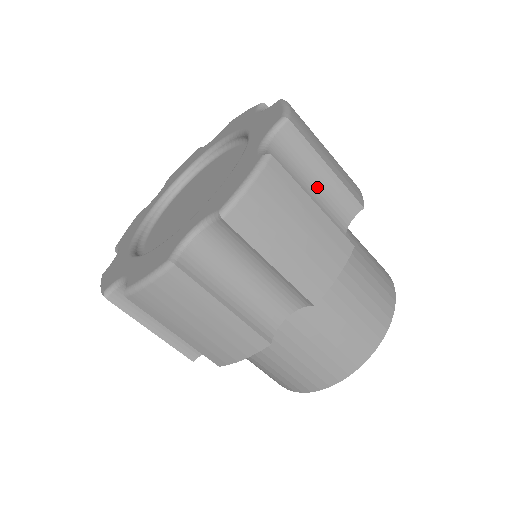
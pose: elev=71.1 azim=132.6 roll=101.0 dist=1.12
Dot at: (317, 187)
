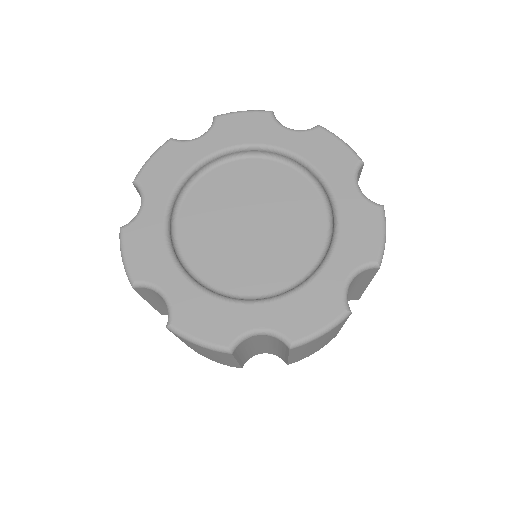
Dot at: (349, 292)
